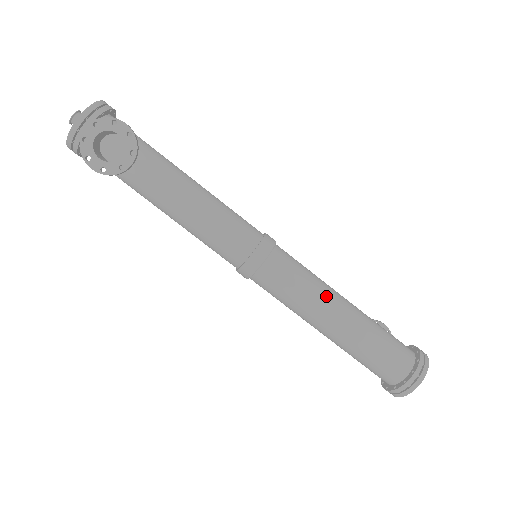
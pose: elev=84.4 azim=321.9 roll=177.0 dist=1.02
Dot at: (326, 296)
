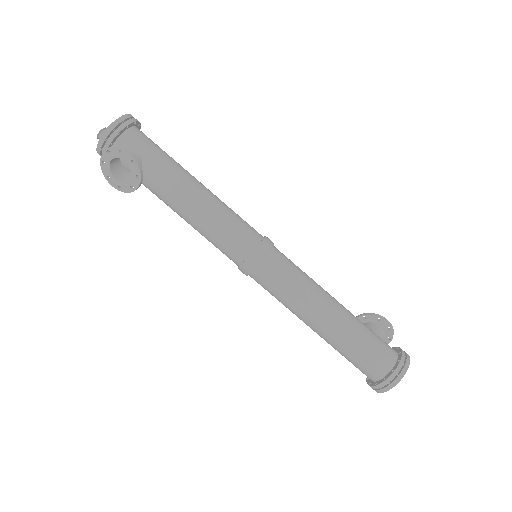
Dot at: (310, 304)
